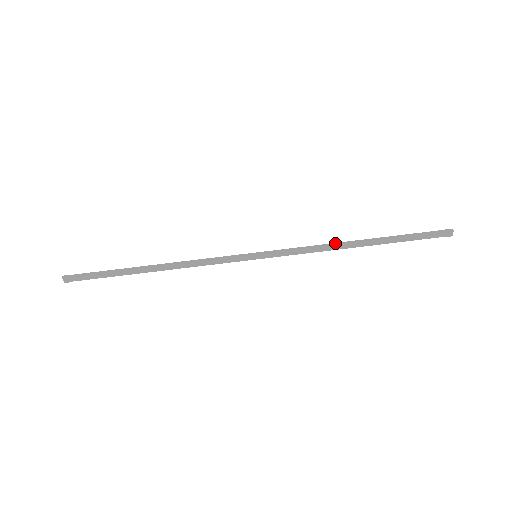
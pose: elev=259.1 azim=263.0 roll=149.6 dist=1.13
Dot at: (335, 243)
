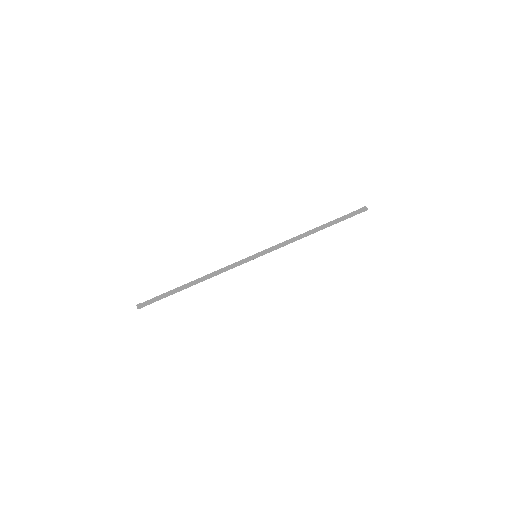
Dot at: (301, 235)
